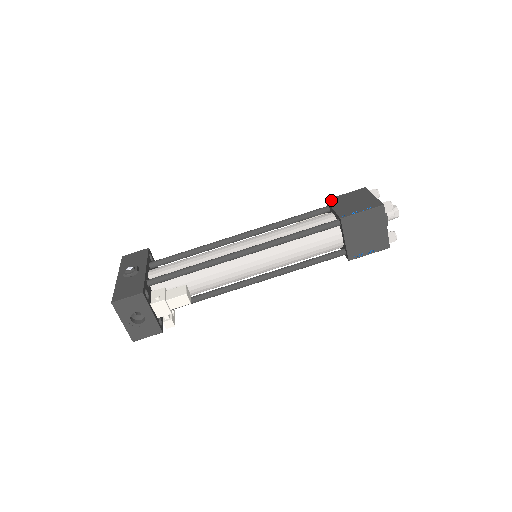
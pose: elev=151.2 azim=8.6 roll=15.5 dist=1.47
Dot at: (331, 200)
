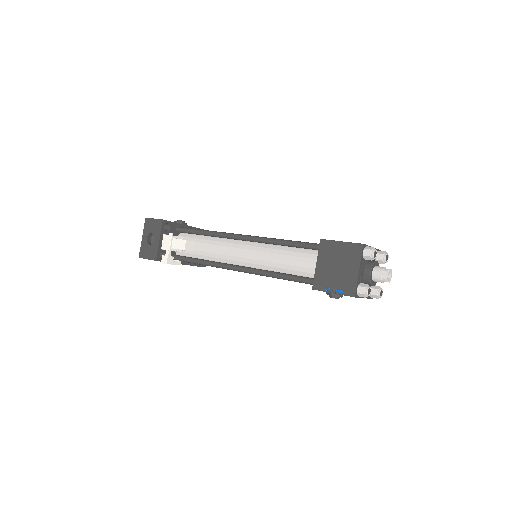
Dot at: occluded
